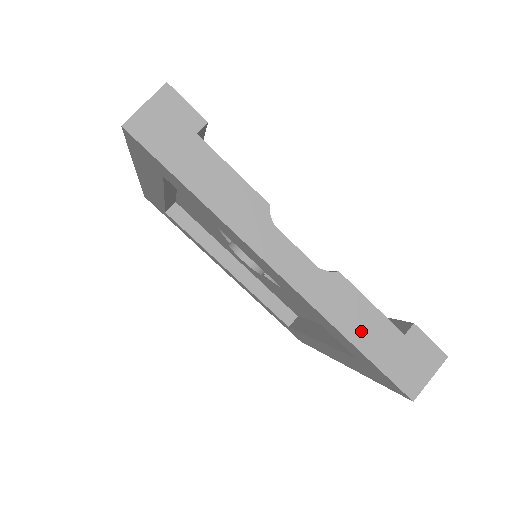
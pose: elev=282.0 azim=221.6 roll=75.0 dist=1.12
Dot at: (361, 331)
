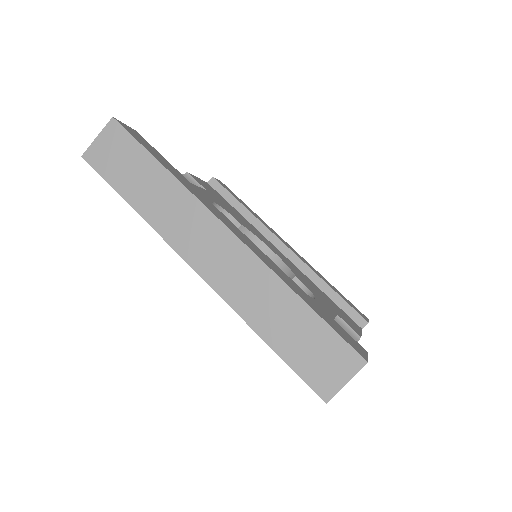
Dot at: occluded
